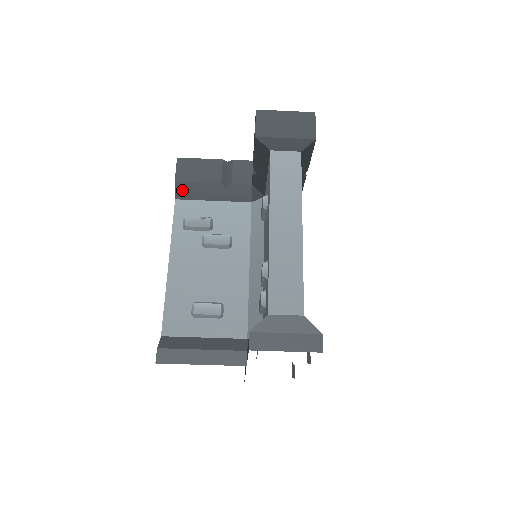
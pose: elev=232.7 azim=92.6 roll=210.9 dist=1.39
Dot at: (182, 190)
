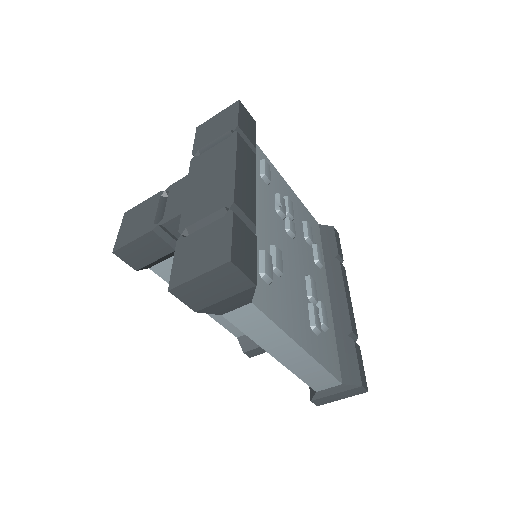
Dot at: (148, 267)
